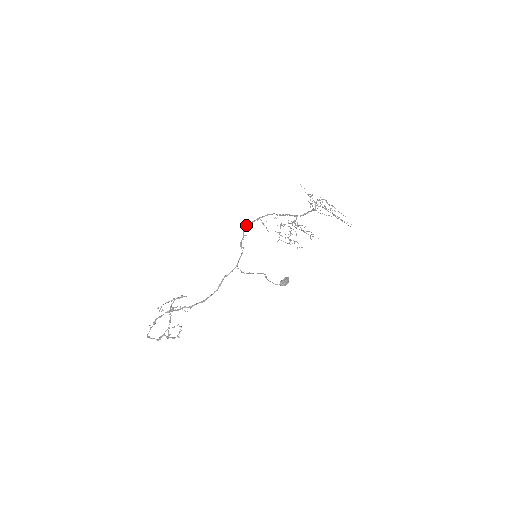
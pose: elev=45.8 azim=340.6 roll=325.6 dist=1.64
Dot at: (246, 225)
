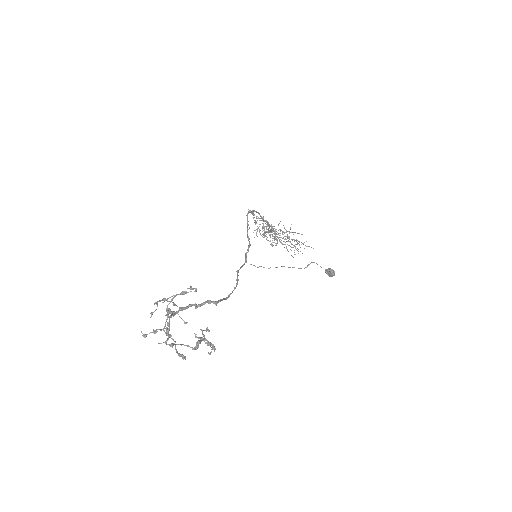
Dot at: (248, 212)
